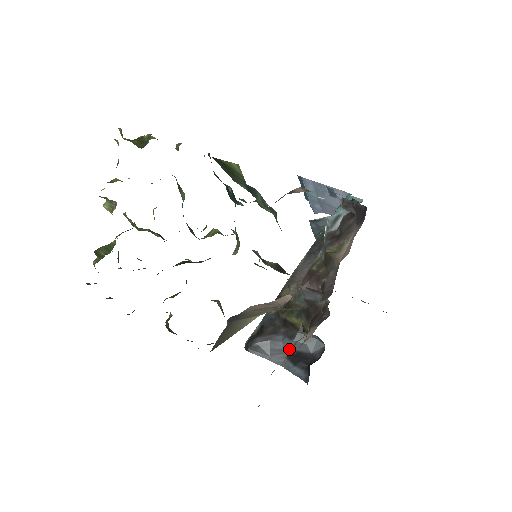
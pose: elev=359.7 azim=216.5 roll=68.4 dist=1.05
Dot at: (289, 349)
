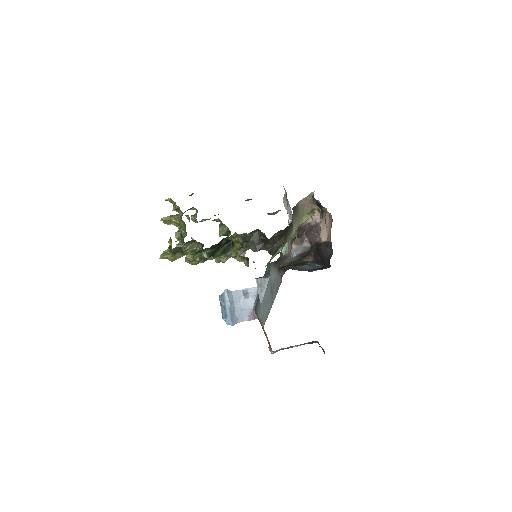
Dot at: occluded
